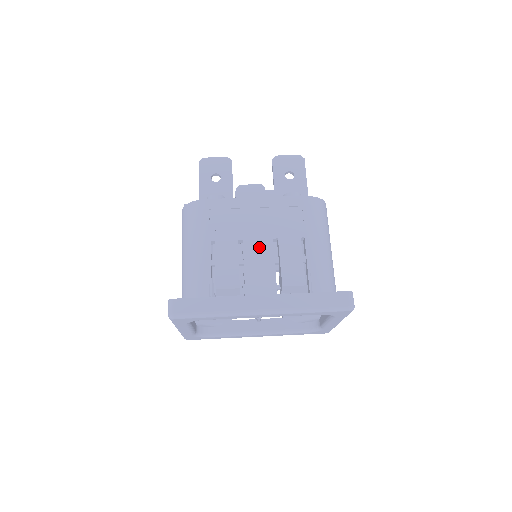
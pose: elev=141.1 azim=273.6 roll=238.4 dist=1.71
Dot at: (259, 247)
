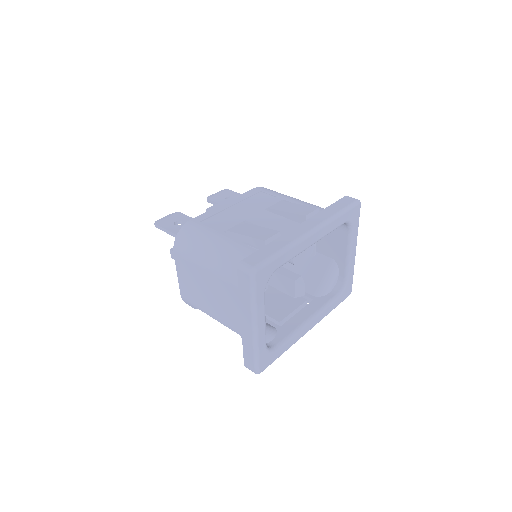
Dot at: (261, 217)
